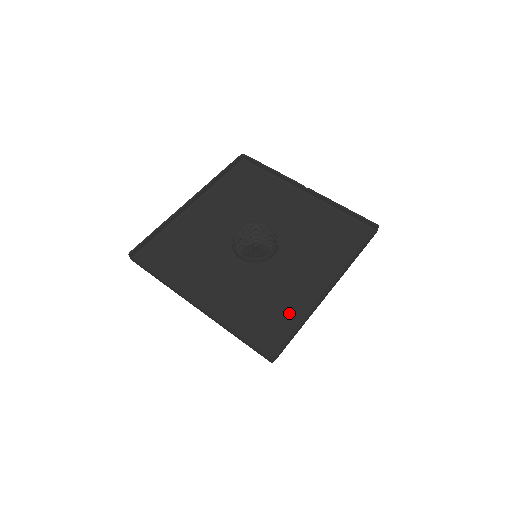
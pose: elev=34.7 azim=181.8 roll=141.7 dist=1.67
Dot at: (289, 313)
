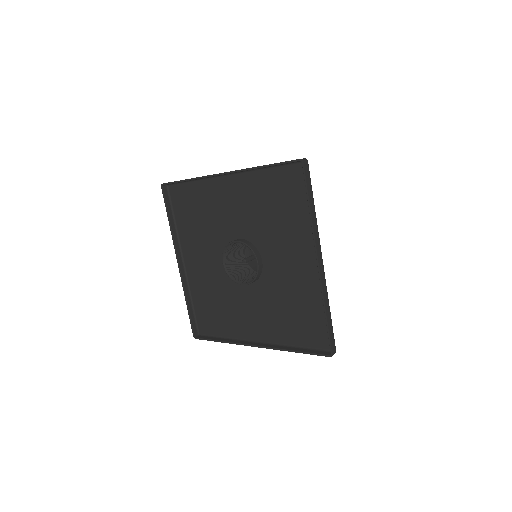
Dot at: (312, 305)
